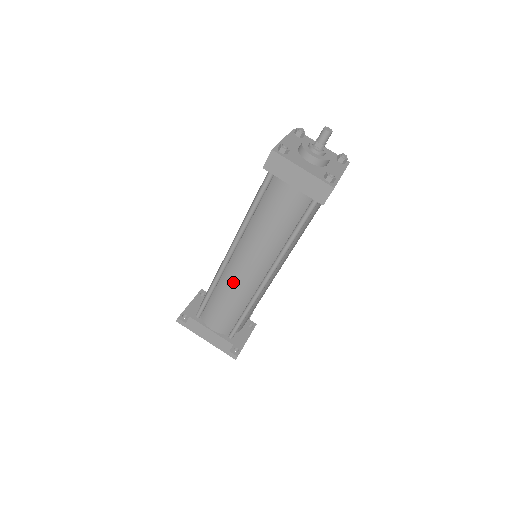
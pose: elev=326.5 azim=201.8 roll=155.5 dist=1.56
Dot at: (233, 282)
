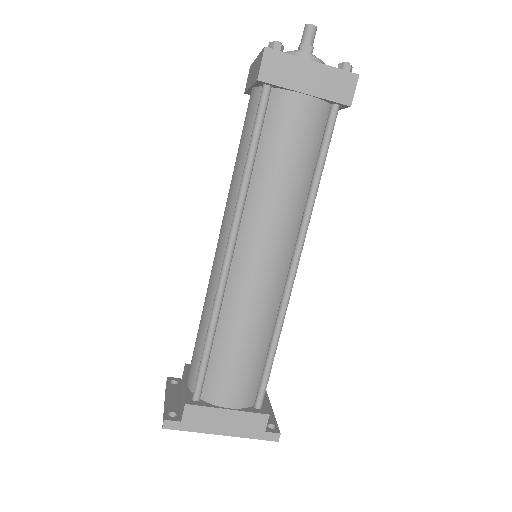
Dot at: (247, 297)
